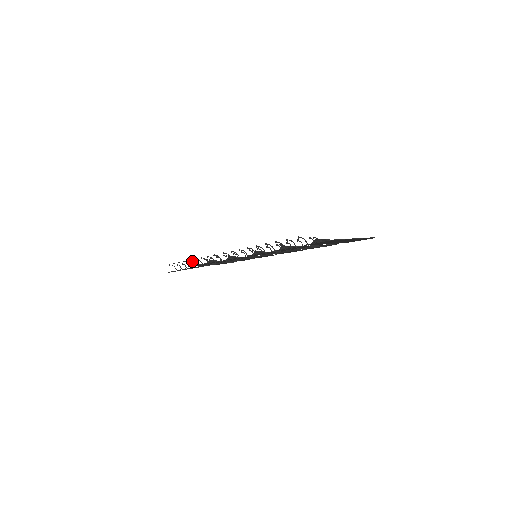
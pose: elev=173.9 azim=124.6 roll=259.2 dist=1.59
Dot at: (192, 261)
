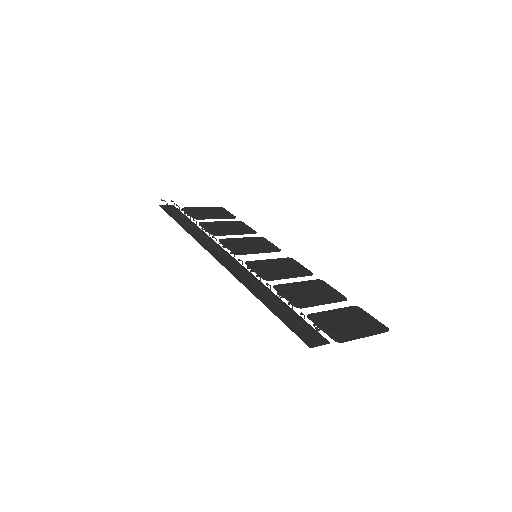
Dot at: occluded
